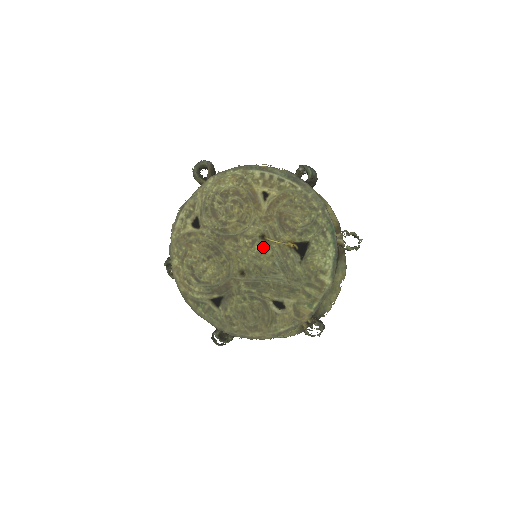
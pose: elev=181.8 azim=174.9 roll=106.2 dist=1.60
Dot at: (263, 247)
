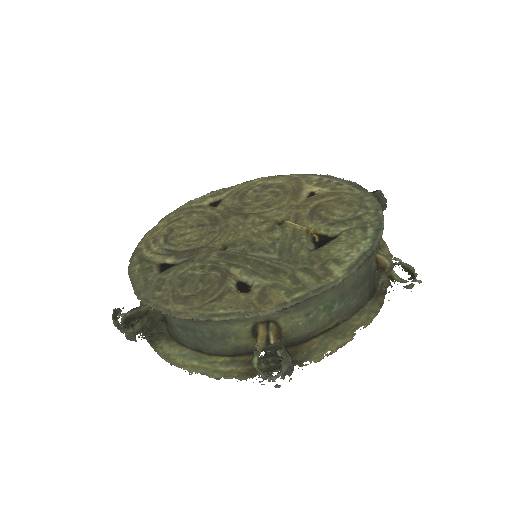
Dot at: (273, 227)
